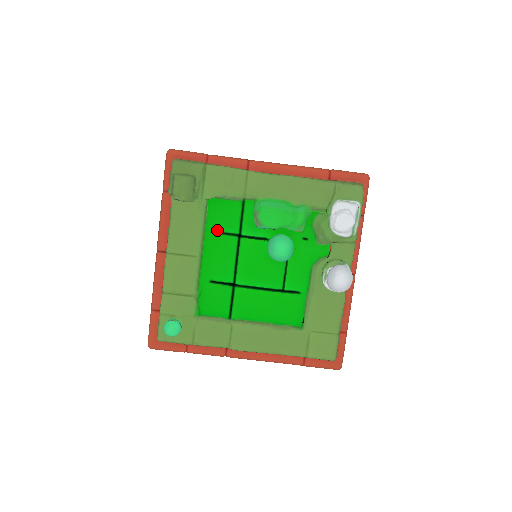
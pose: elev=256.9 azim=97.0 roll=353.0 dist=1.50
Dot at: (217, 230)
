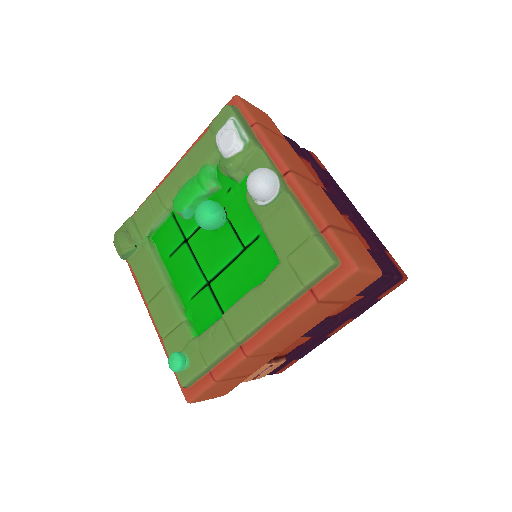
Dot at: (170, 253)
